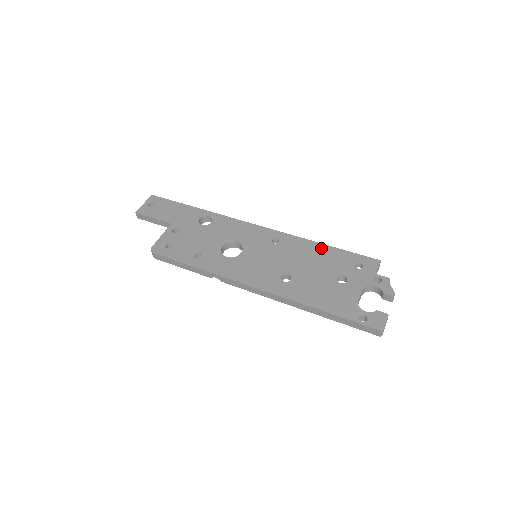
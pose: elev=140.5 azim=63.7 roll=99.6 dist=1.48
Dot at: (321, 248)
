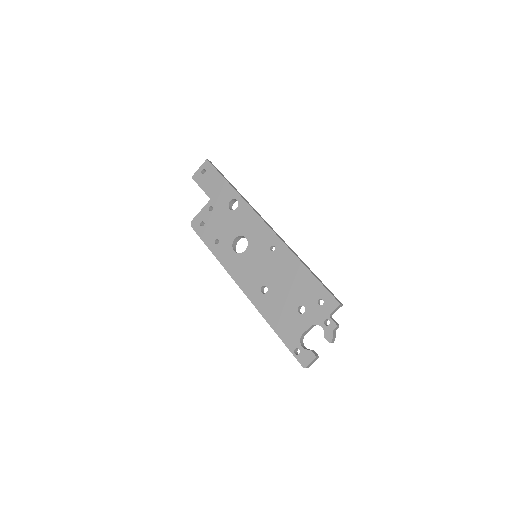
Dot at: (302, 270)
